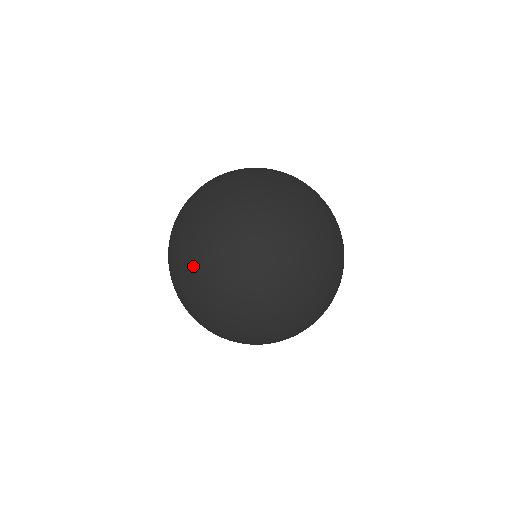
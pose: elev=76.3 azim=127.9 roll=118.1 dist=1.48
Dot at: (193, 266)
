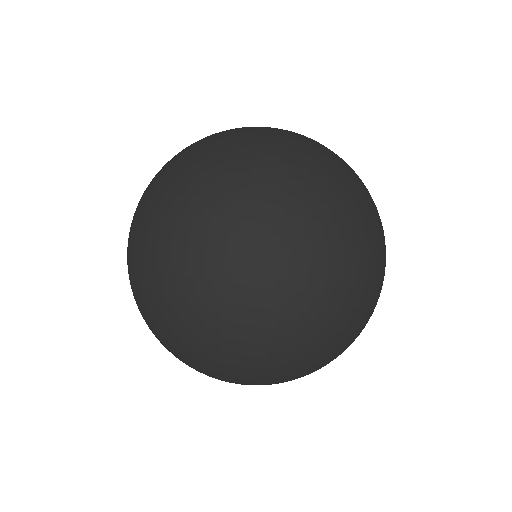
Dot at: (159, 309)
